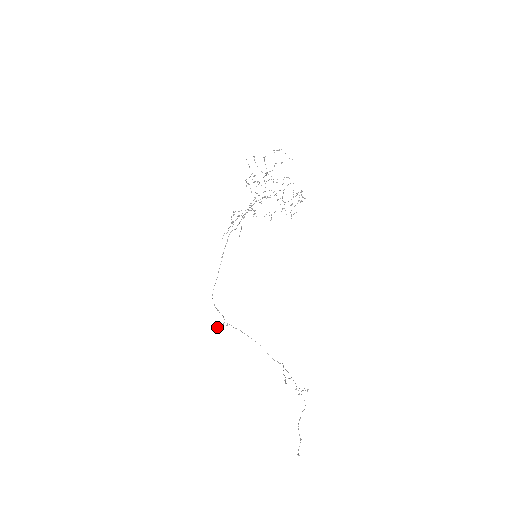
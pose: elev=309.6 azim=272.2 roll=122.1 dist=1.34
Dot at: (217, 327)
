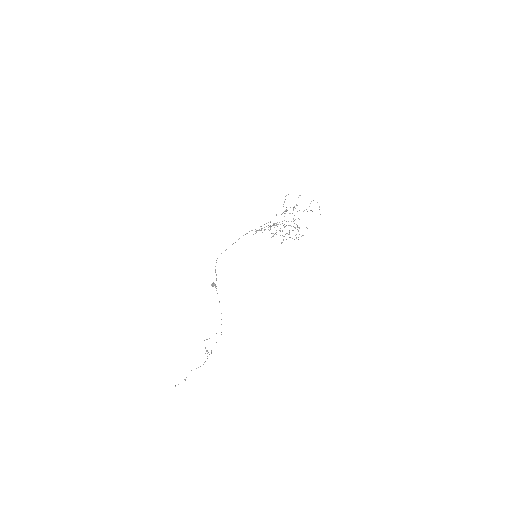
Dot at: (212, 284)
